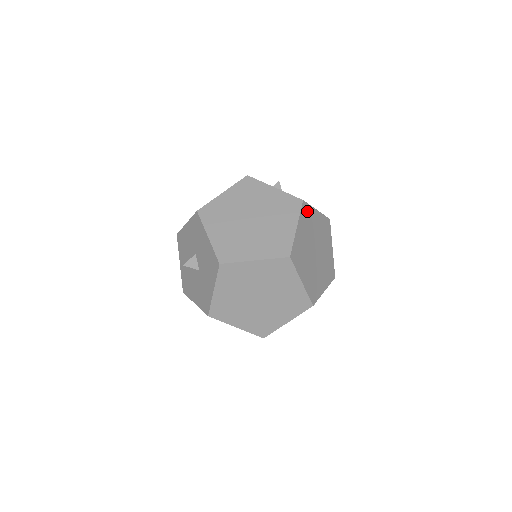
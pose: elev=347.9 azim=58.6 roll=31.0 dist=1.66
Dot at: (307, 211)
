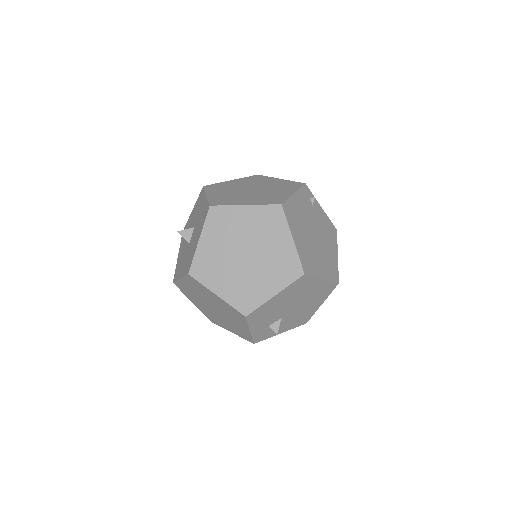
Dot at: occluded
